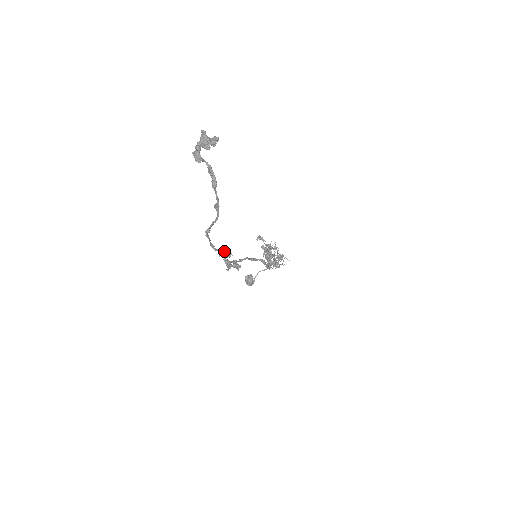
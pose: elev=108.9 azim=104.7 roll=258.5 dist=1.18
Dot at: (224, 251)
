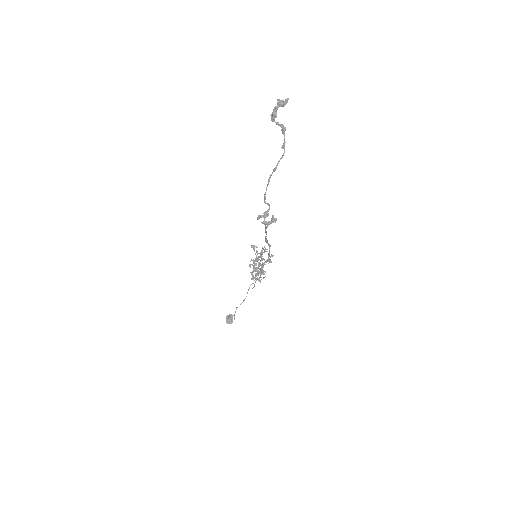
Dot at: (269, 204)
